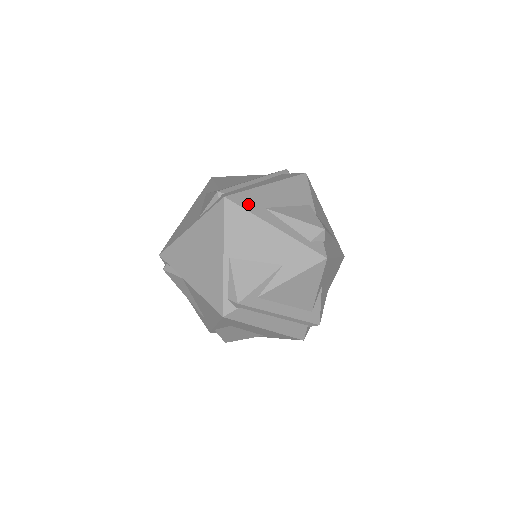
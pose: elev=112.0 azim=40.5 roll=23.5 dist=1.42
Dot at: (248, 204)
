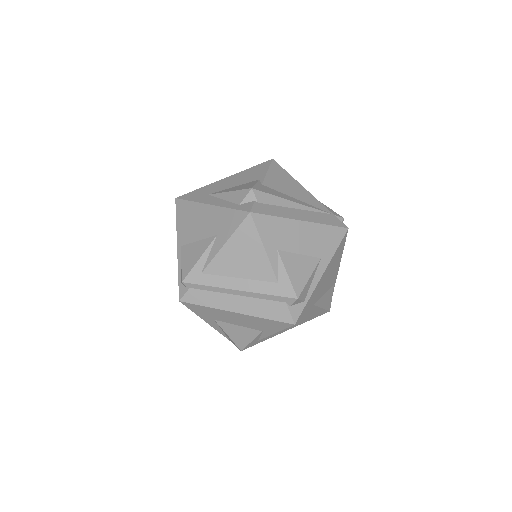
Dot at: (194, 197)
